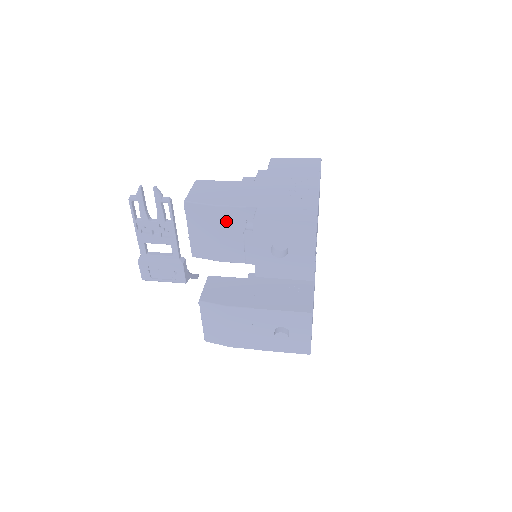
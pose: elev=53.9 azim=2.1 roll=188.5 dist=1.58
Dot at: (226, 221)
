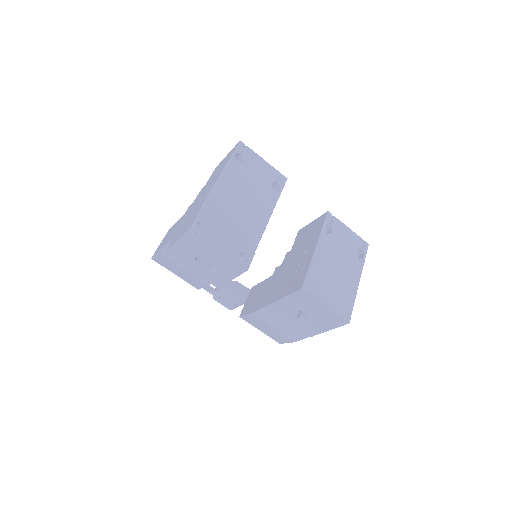
Dot at: occluded
